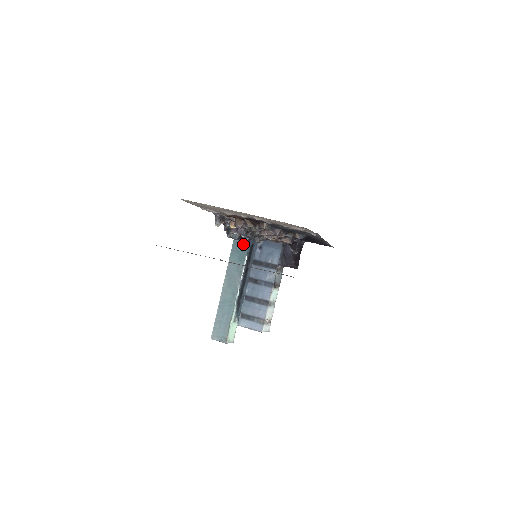
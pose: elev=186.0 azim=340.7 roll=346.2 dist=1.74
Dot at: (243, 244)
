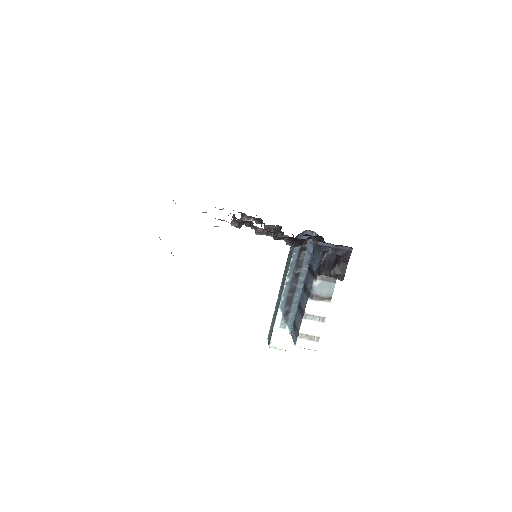
Dot at: occluded
